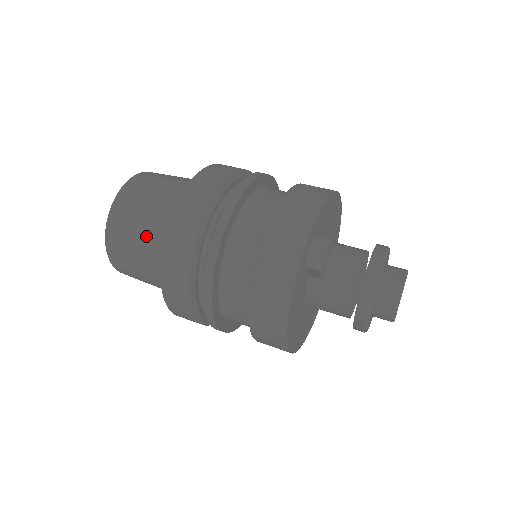
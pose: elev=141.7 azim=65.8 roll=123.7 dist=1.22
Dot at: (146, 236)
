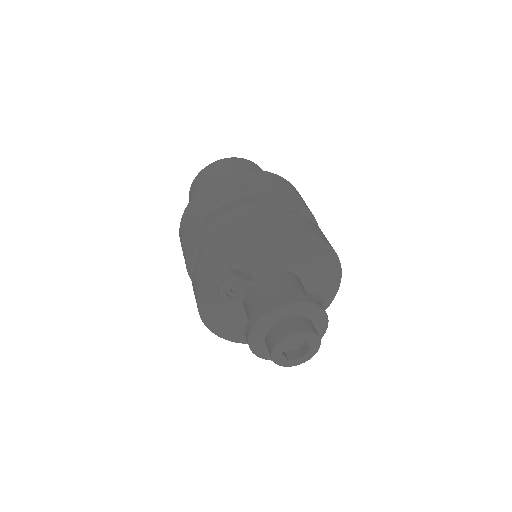
Dot at: occluded
